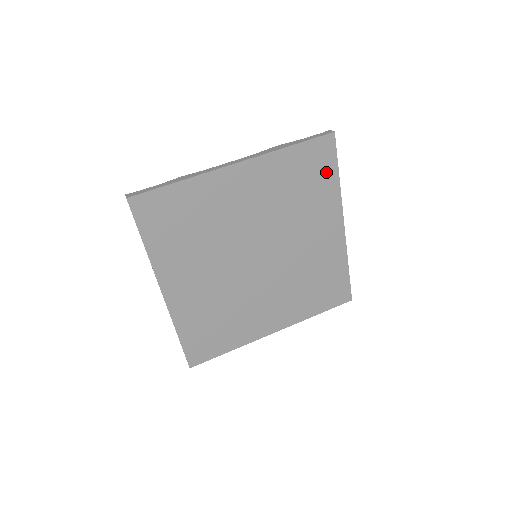
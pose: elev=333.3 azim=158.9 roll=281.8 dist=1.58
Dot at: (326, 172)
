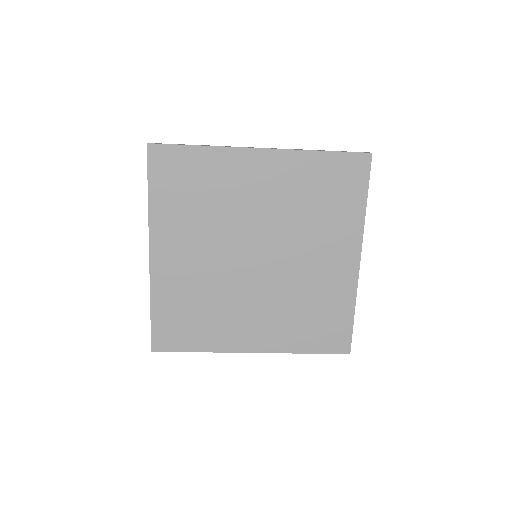
Dot at: (353, 193)
